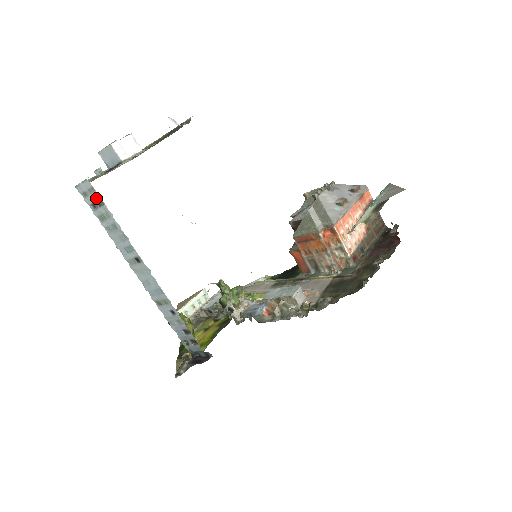
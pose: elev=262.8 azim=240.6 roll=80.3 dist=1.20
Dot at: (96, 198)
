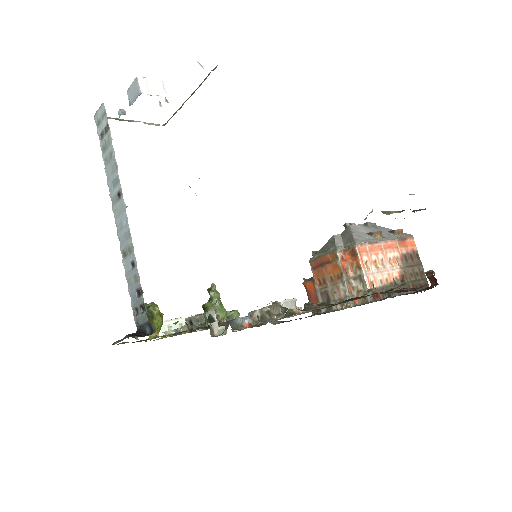
Dot at: (105, 124)
